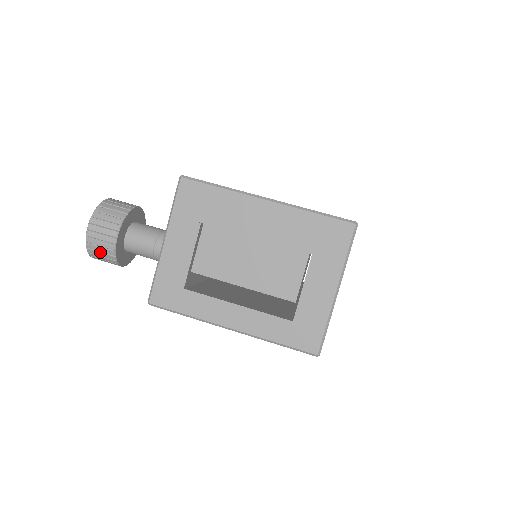
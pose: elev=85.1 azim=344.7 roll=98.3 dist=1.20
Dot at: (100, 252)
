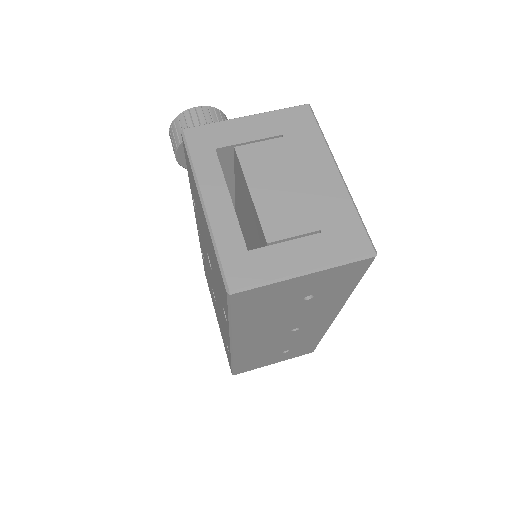
Dot at: (181, 127)
